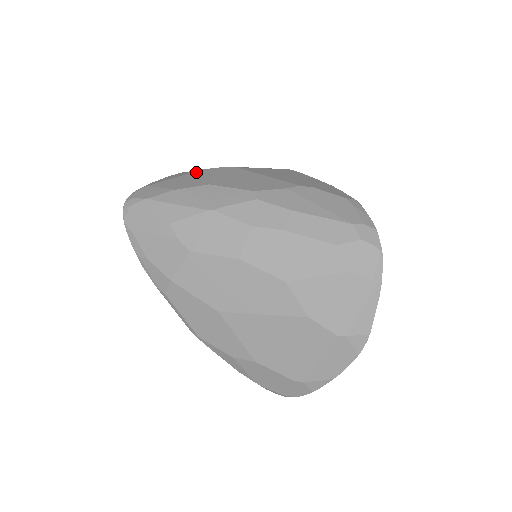
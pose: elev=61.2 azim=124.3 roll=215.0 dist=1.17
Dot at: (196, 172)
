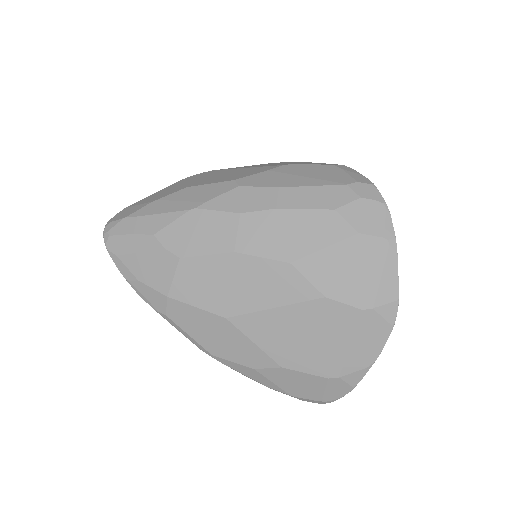
Dot at: (173, 184)
